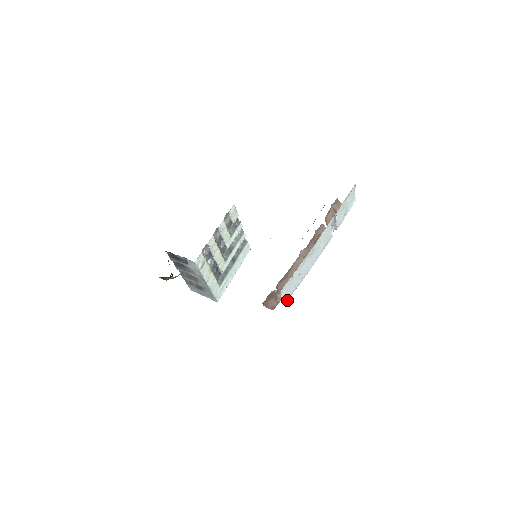
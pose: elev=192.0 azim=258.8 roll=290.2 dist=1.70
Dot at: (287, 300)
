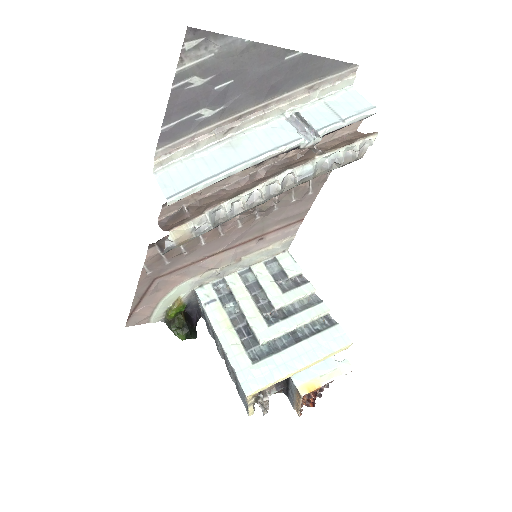
Dot at: (176, 197)
